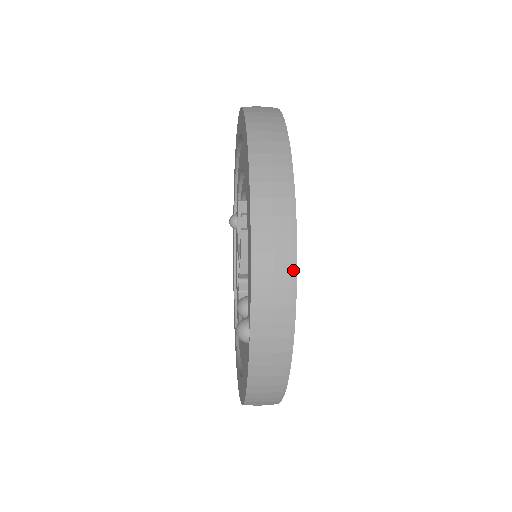
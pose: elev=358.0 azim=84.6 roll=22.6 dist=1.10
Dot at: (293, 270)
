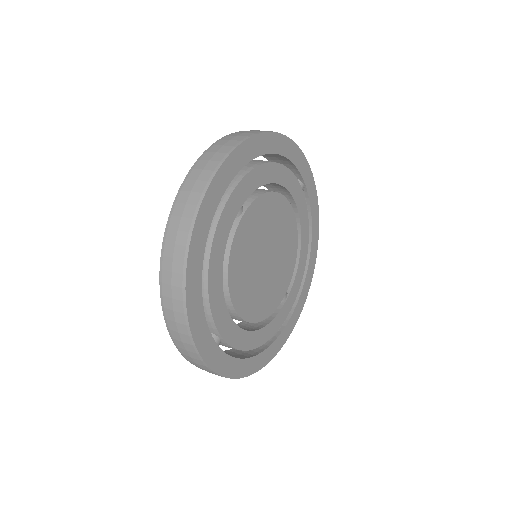
Dot at: (189, 335)
